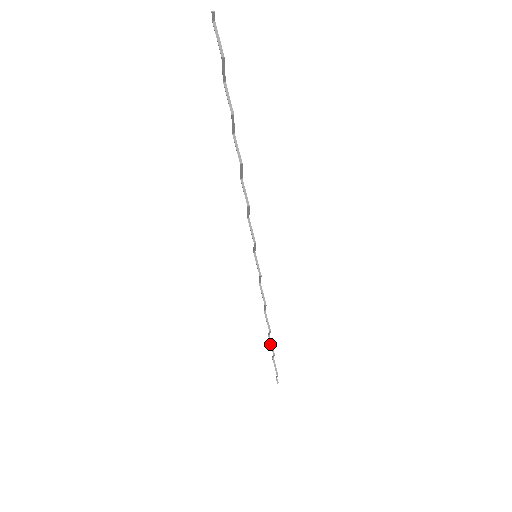
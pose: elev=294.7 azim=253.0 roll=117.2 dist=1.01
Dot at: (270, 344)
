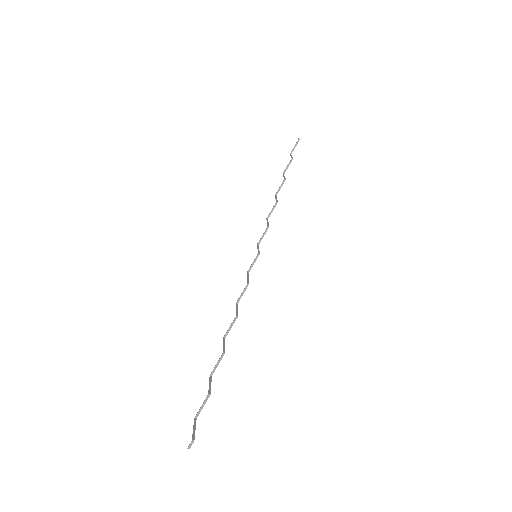
Dot at: occluded
